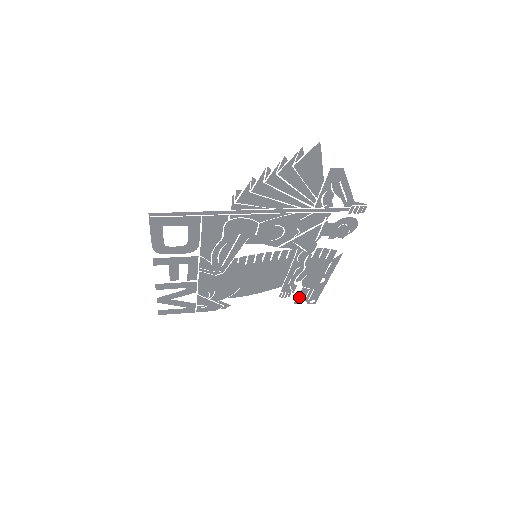
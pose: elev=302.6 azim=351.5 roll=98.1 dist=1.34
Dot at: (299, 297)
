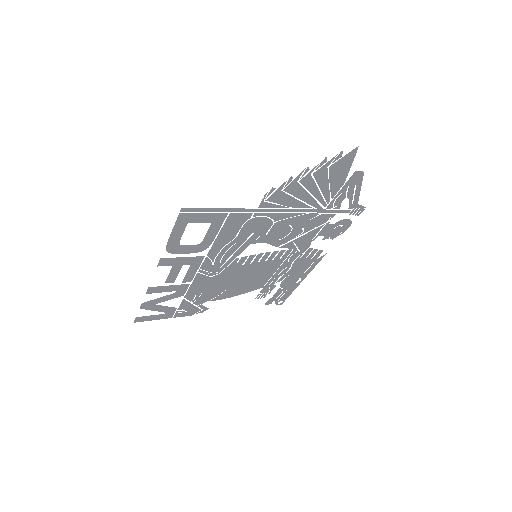
Dot at: (272, 298)
